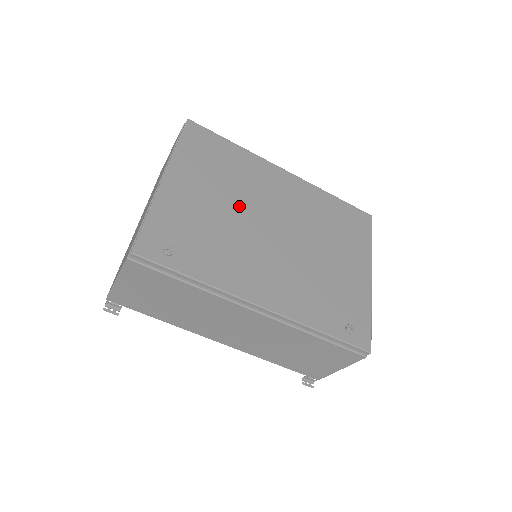
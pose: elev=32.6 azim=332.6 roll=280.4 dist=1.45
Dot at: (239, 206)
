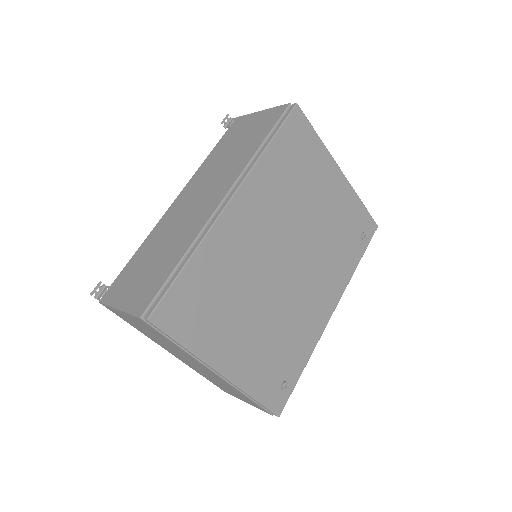
Dot at: (261, 295)
